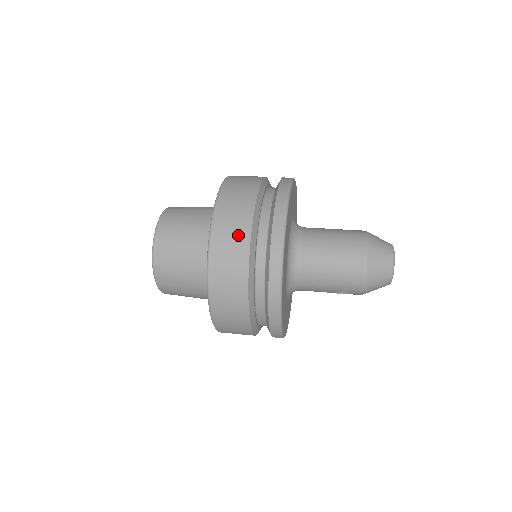
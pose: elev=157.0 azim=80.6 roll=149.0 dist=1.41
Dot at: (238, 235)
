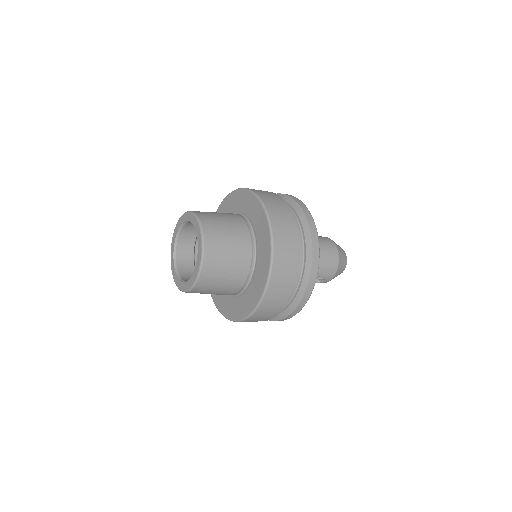
Dot at: (287, 218)
